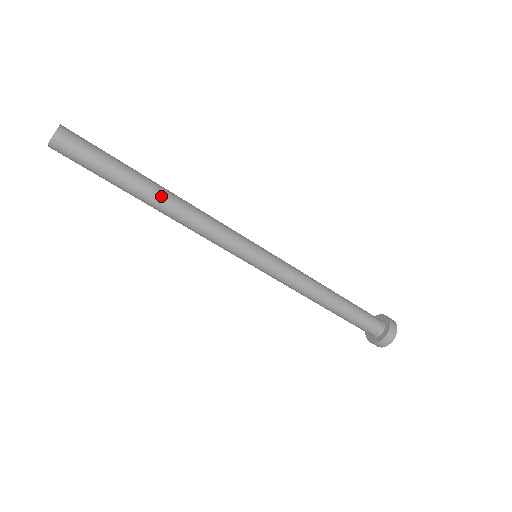
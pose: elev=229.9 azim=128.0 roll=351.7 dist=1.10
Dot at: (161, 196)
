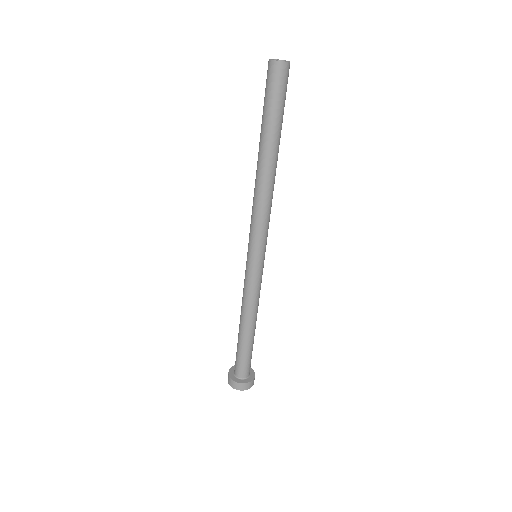
Dot at: occluded
